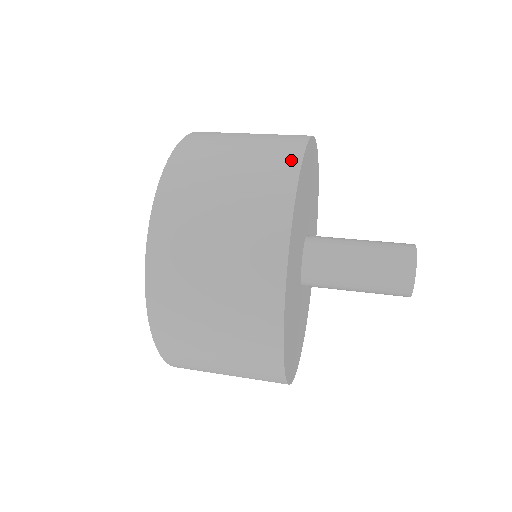
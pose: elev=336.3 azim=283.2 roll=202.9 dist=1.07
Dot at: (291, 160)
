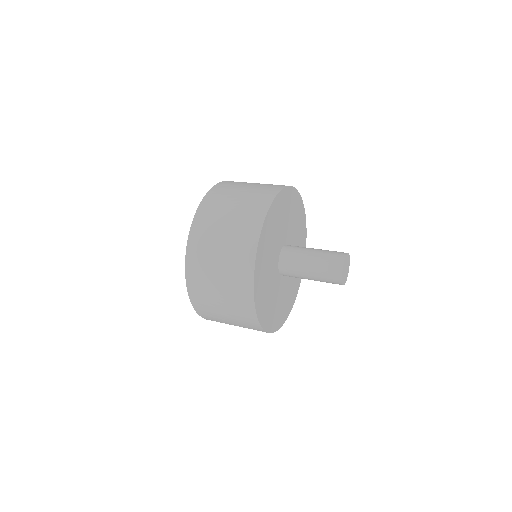
Dot at: (252, 245)
